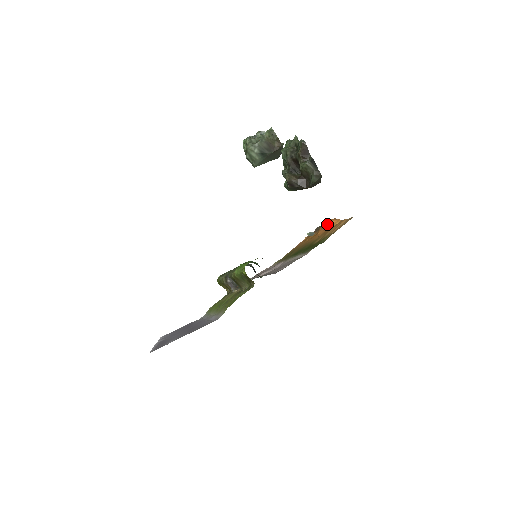
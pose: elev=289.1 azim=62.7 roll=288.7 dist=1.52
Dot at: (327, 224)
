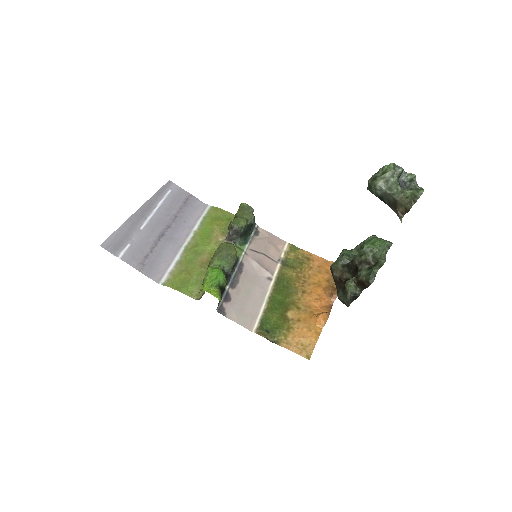
Dot at: (332, 299)
